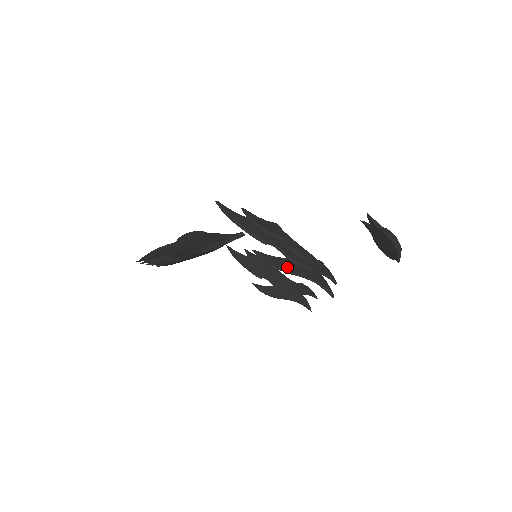
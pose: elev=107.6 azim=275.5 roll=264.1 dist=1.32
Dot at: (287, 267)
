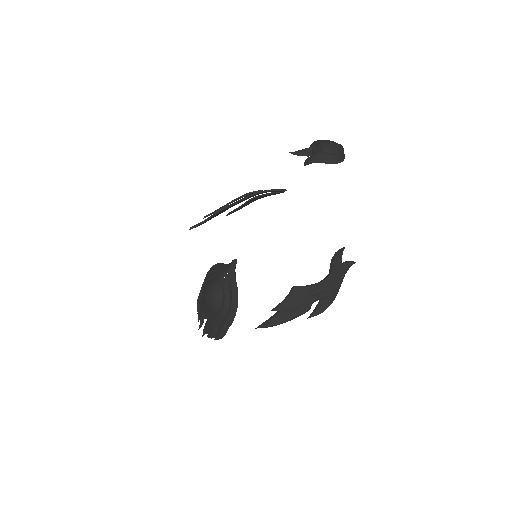
Dot at: (331, 299)
